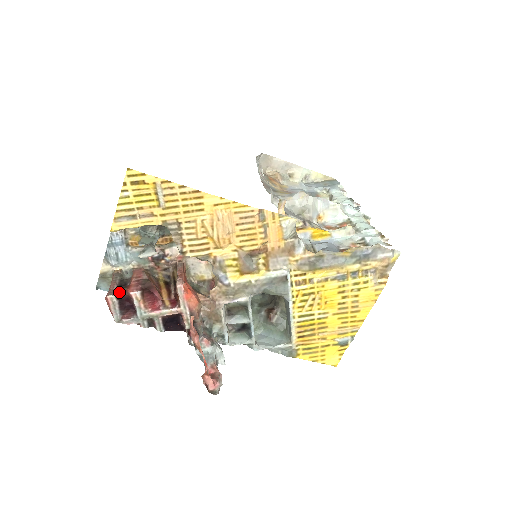
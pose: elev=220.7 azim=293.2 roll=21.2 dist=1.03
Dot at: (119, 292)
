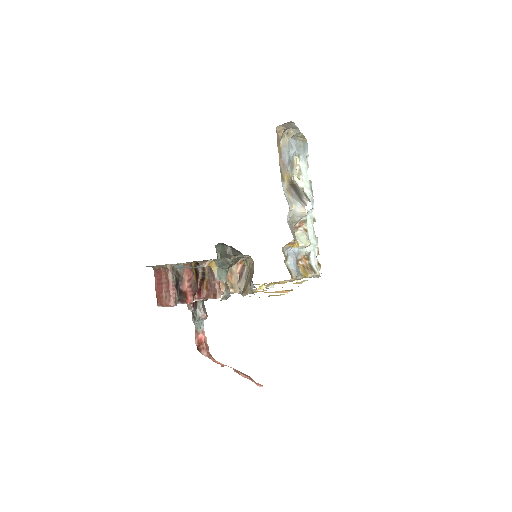
Dot at: (179, 299)
